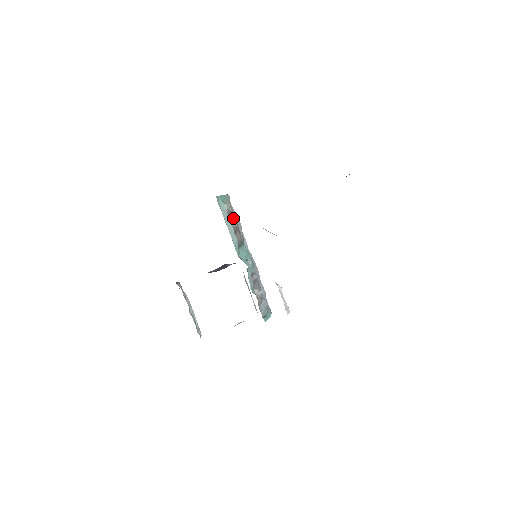
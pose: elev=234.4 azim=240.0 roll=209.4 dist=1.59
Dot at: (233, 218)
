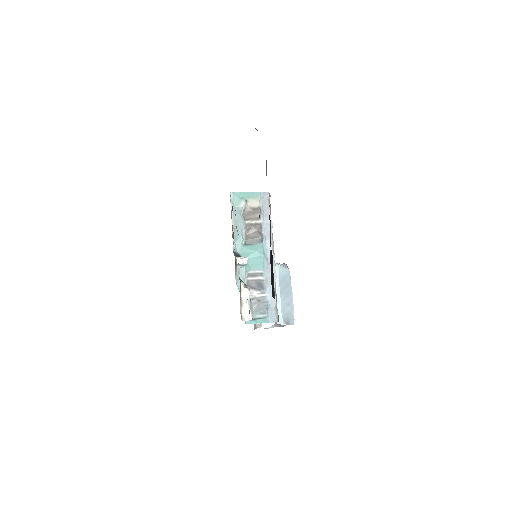
Dot at: (255, 215)
